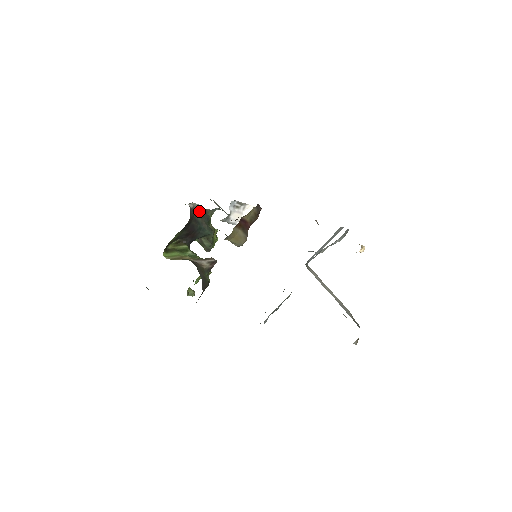
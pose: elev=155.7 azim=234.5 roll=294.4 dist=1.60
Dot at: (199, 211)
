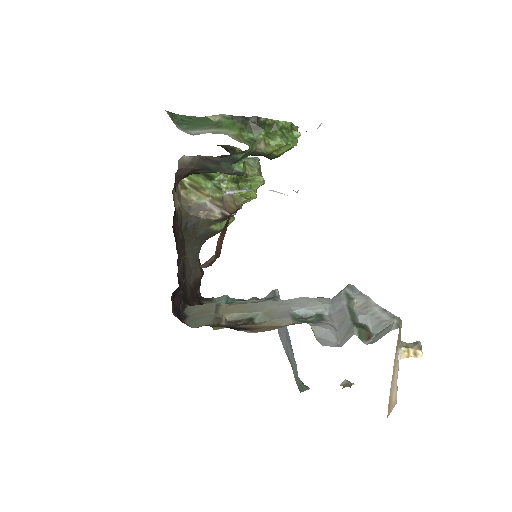
Dot at: (210, 157)
